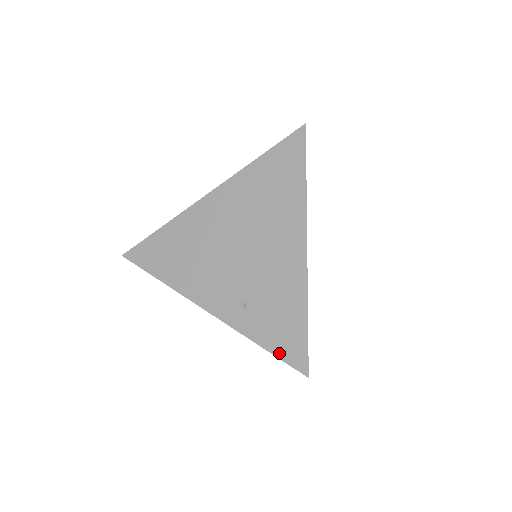
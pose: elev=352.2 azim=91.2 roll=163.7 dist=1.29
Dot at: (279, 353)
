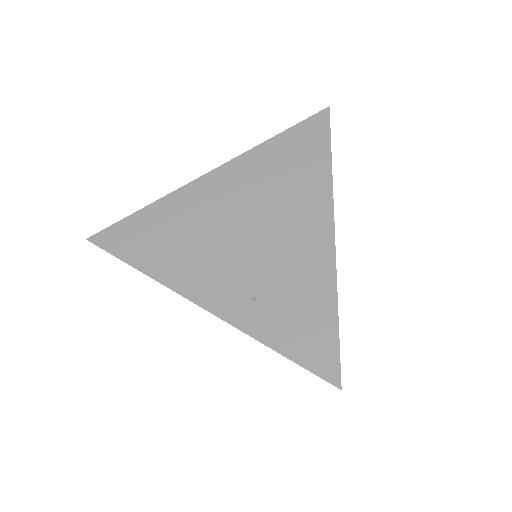
Dot at: (300, 359)
